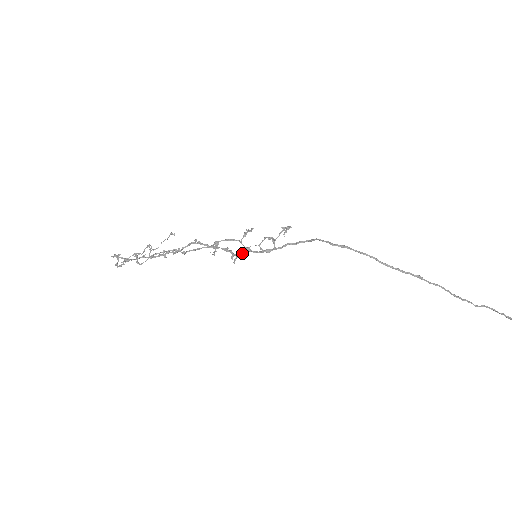
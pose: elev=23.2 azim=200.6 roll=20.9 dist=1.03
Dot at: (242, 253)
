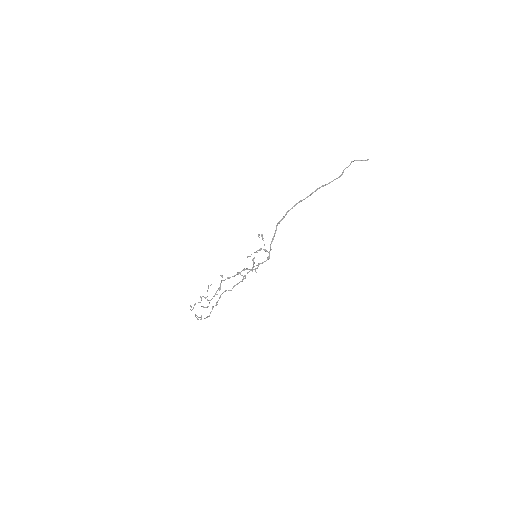
Dot at: (257, 268)
